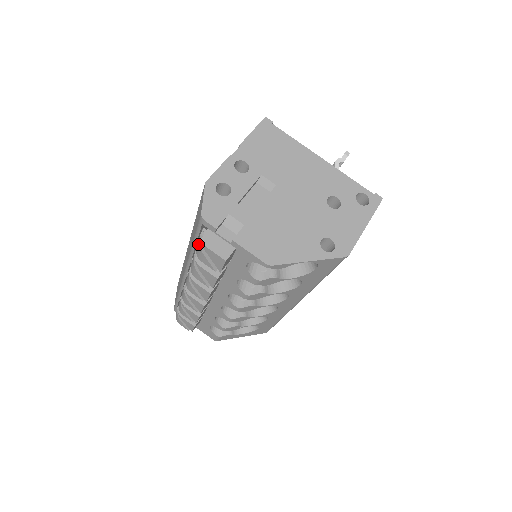
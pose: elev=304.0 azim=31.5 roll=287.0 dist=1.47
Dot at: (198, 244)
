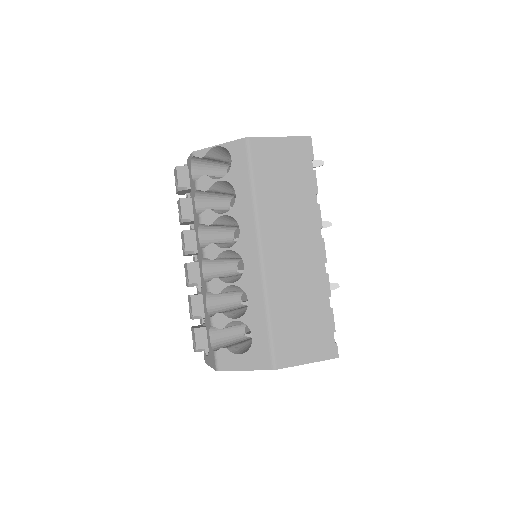
Dot at: occluded
